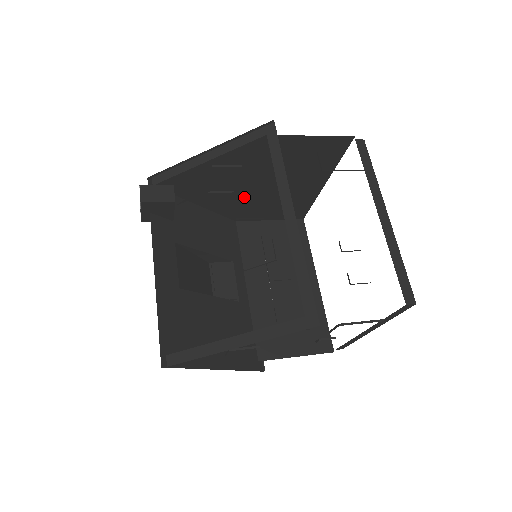
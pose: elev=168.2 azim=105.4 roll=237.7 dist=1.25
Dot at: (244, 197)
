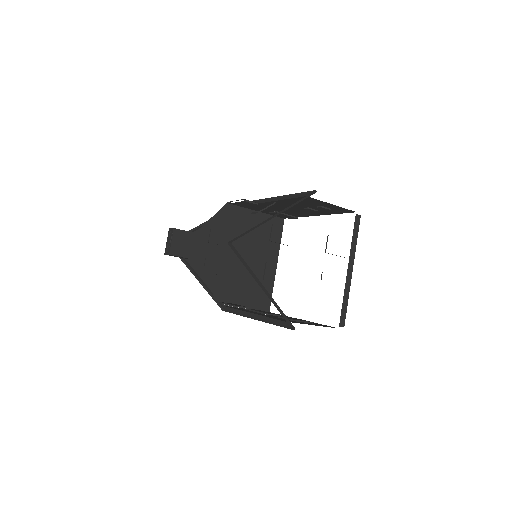
Dot at: (228, 271)
